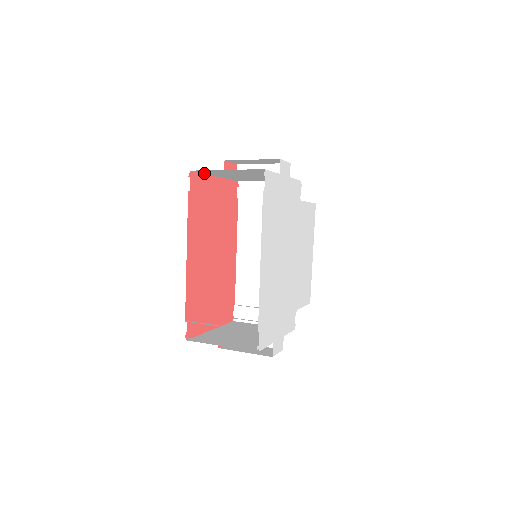
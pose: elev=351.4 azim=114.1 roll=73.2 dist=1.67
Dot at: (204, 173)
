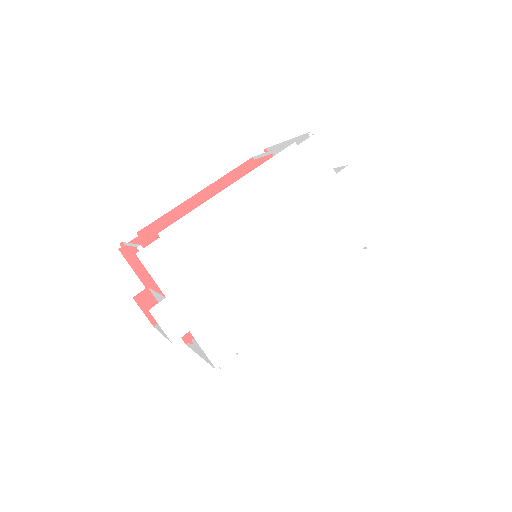
Dot at: (275, 147)
